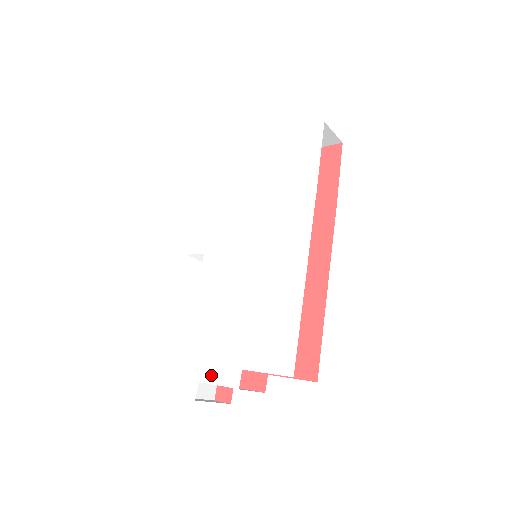
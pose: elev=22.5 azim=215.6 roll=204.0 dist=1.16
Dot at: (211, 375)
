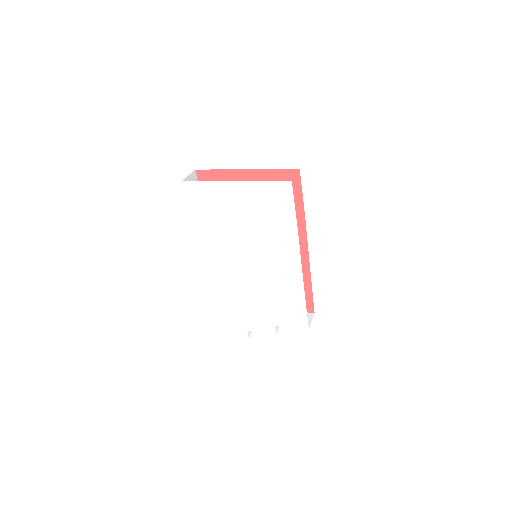
Dot at: (255, 328)
